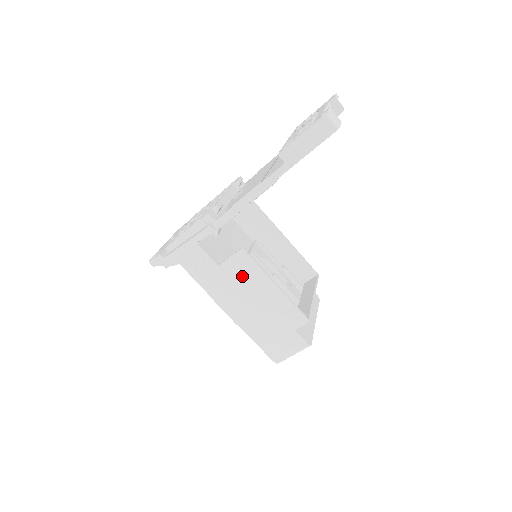
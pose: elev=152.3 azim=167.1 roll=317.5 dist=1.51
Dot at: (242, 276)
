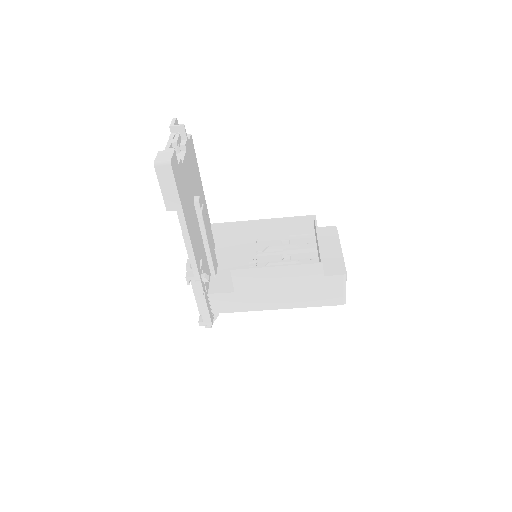
Dot at: (253, 283)
